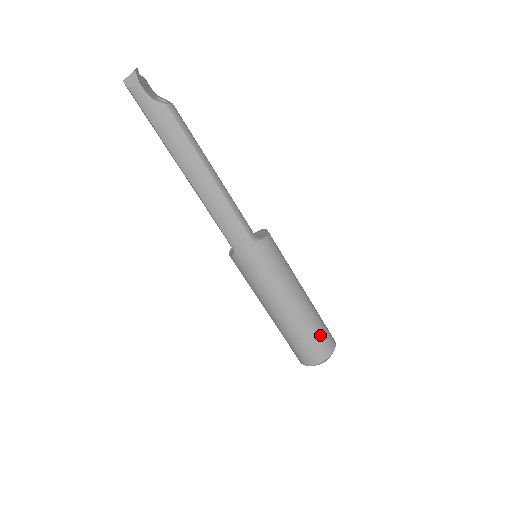
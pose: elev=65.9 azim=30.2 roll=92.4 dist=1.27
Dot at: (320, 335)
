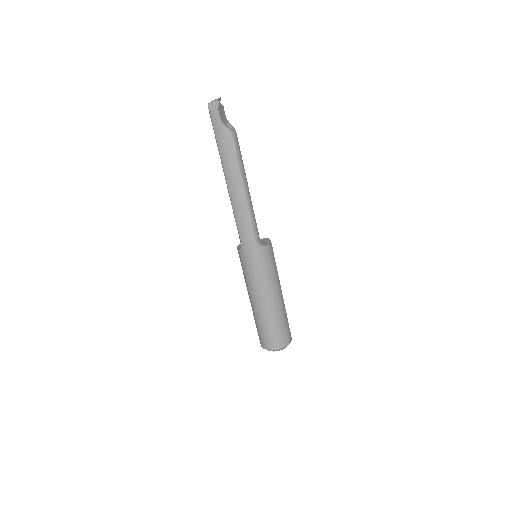
Dot at: (282, 330)
